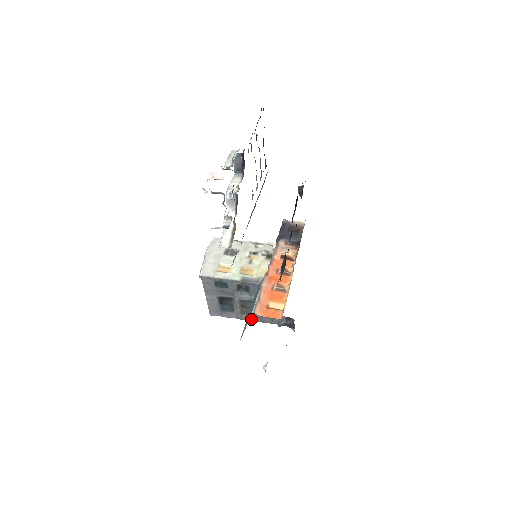
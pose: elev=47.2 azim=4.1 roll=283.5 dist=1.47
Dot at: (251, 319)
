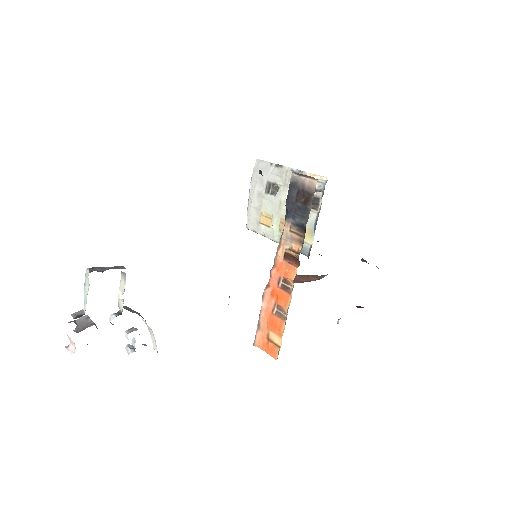
Dot at: occluded
